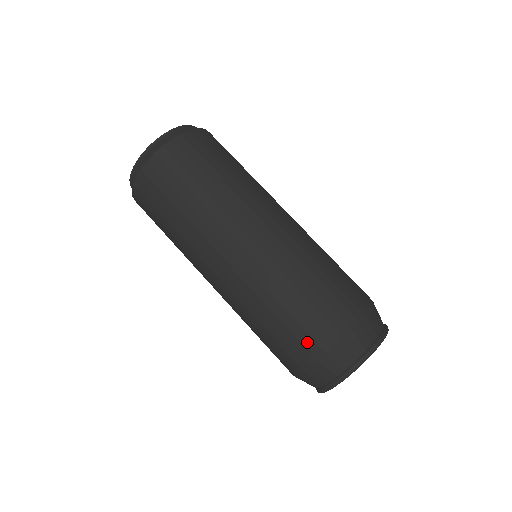
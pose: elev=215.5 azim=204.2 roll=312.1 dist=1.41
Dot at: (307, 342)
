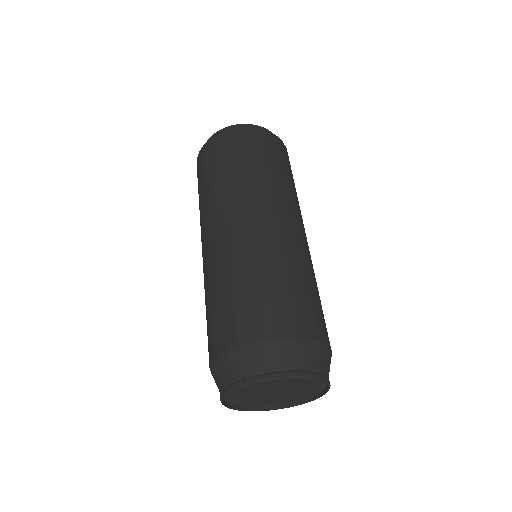
Dot at: (230, 328)
